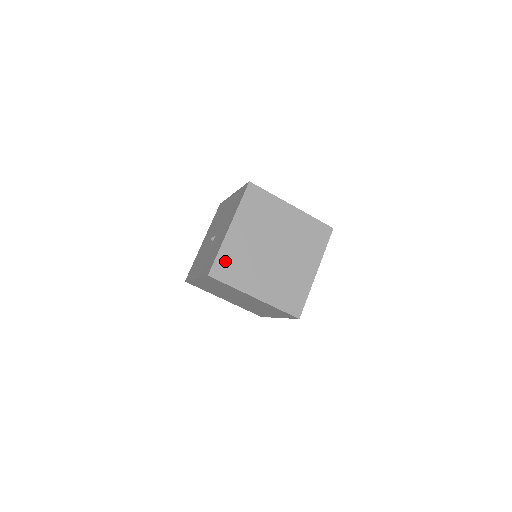
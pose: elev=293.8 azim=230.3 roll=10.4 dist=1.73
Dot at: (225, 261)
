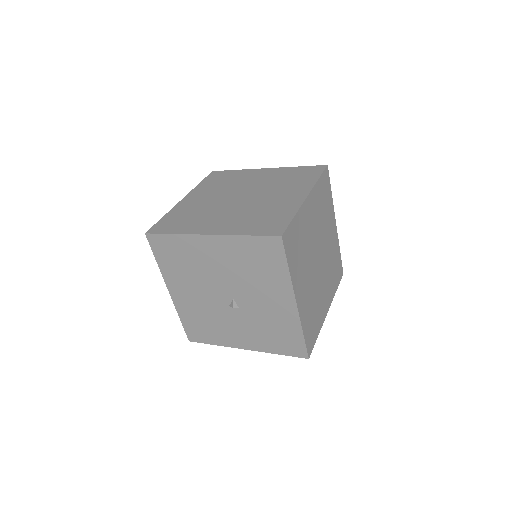
Dot at: (308, 329)
